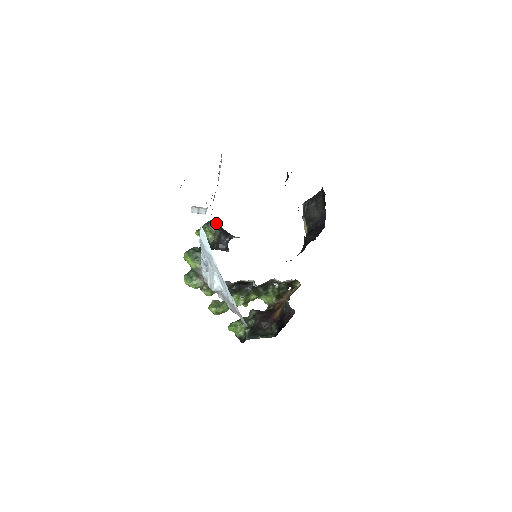
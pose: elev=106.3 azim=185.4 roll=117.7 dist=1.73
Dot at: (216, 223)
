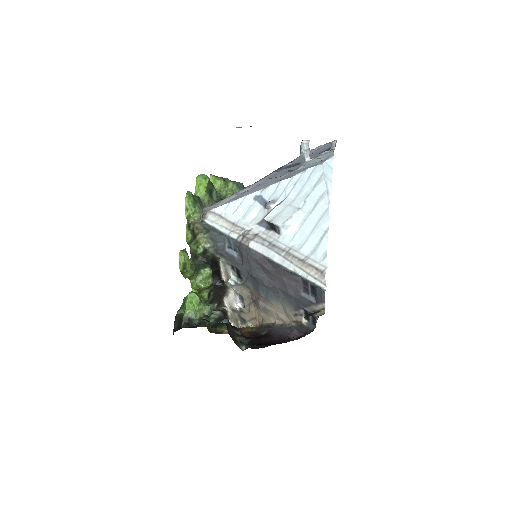
Dot at: occluded
